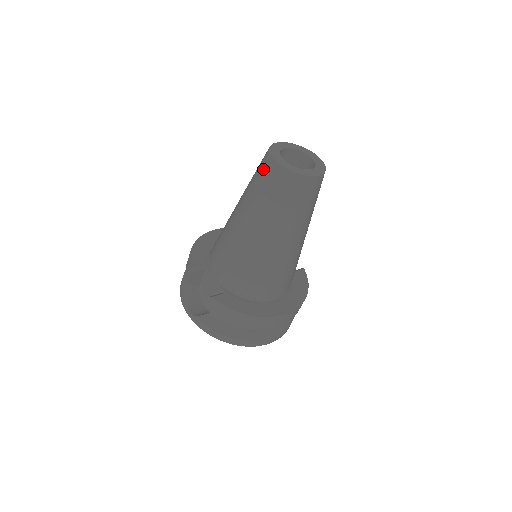
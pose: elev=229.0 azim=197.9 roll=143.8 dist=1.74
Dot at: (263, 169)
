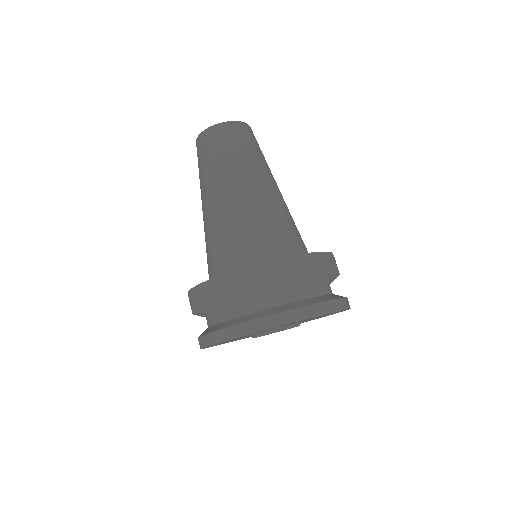
Dot at: occluded
